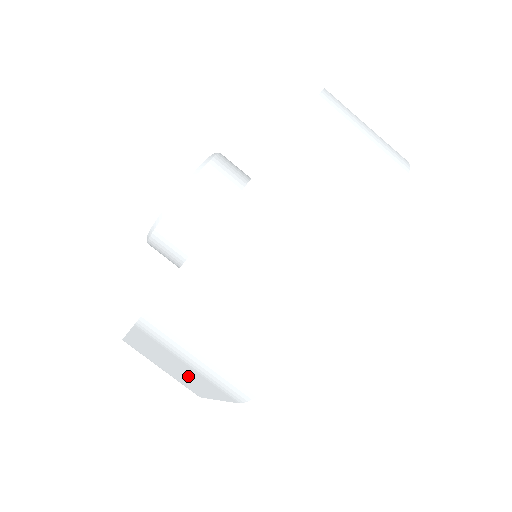
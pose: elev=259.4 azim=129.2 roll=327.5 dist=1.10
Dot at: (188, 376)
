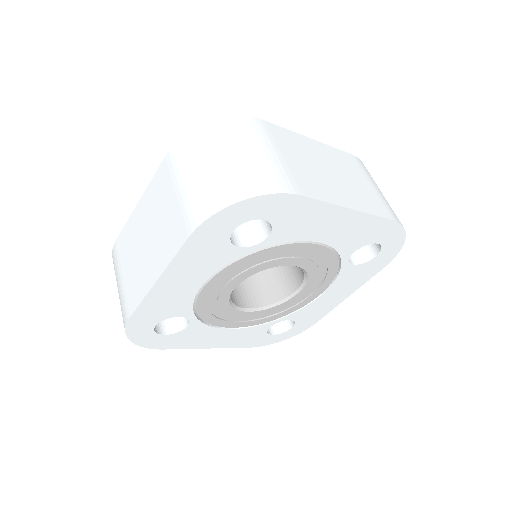
Dot at: (156, 240)
